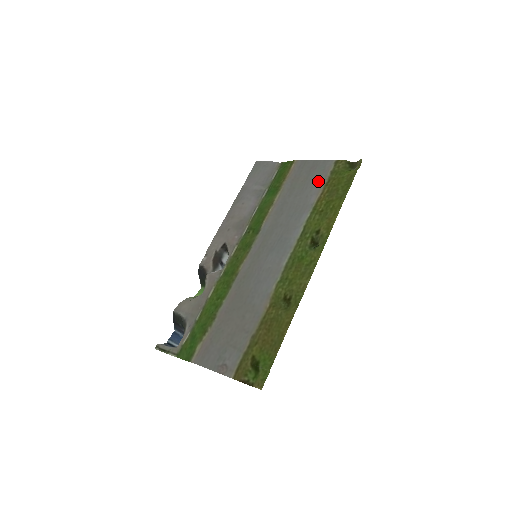
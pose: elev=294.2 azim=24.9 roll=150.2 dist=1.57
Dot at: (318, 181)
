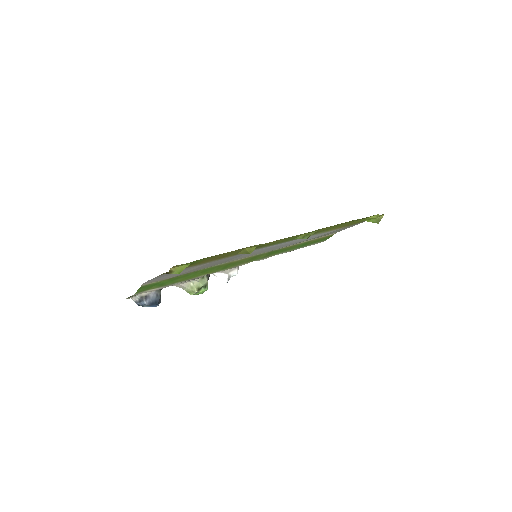
Dot at: (342, 228)
